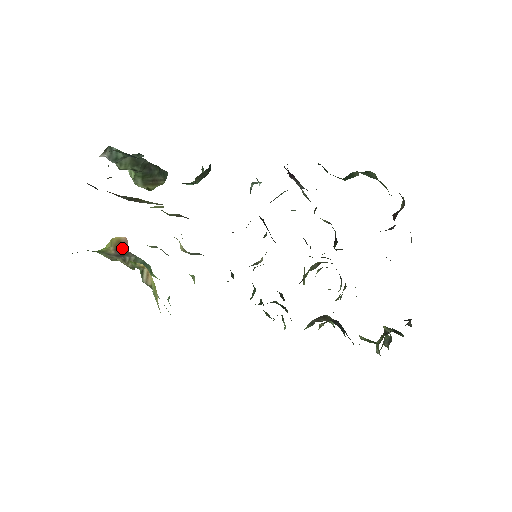
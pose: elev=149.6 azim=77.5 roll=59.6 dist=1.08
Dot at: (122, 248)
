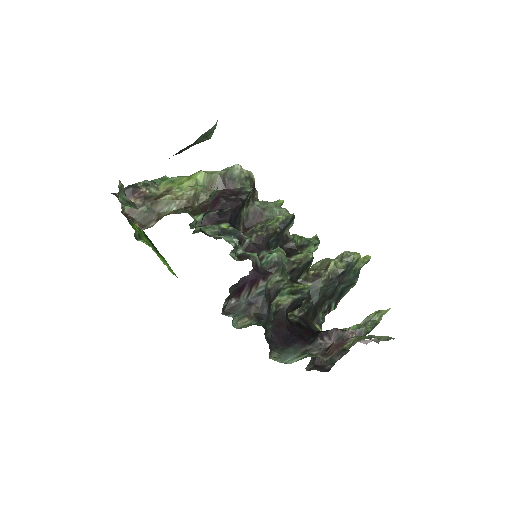
Dot at: occluded
